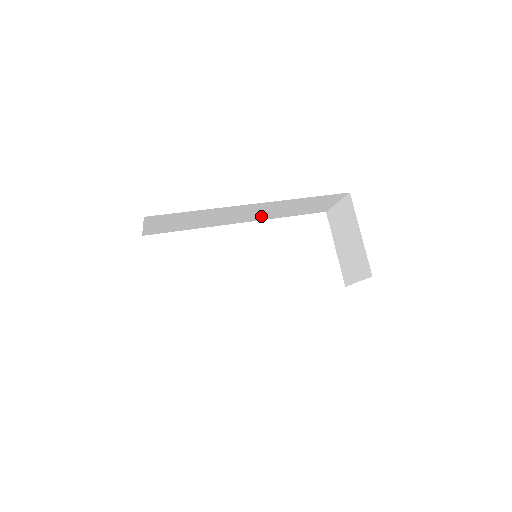
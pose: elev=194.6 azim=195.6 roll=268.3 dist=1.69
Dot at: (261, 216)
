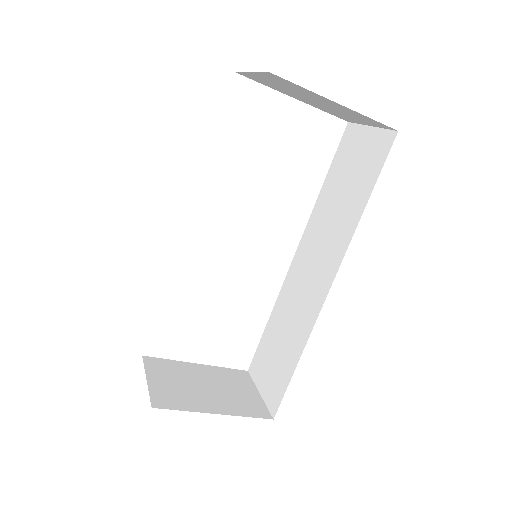
Dot at: occluded
